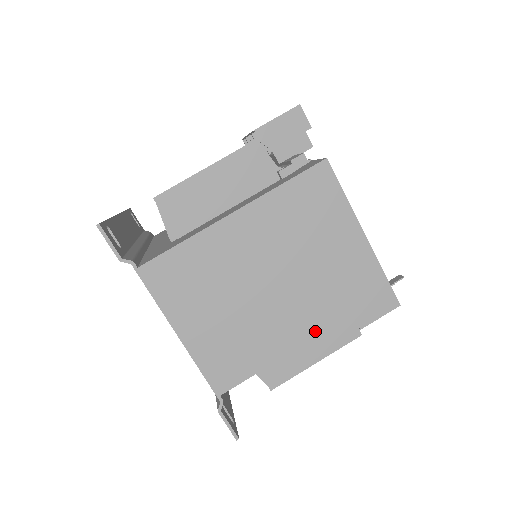
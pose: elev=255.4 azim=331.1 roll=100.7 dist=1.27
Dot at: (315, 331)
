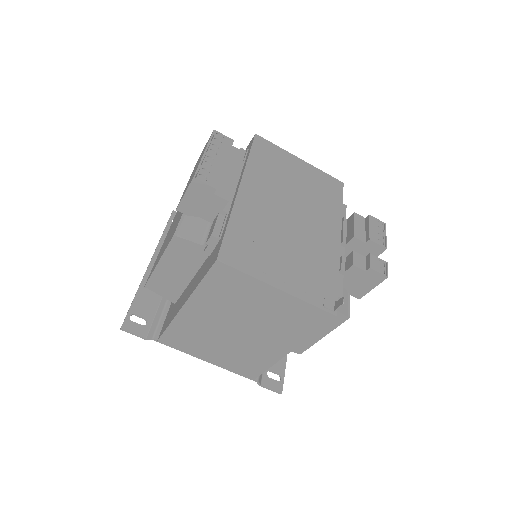
Dot at: (291, 346)
